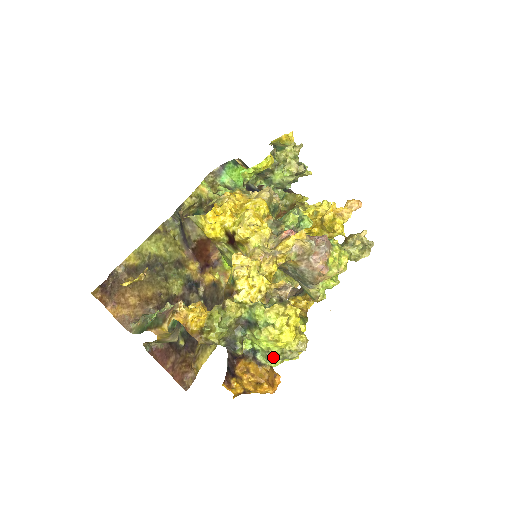
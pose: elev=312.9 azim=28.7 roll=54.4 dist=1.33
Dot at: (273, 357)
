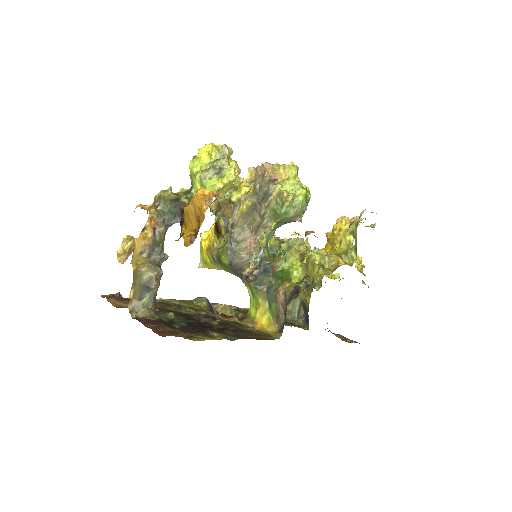
Dot at: (204, 172)
